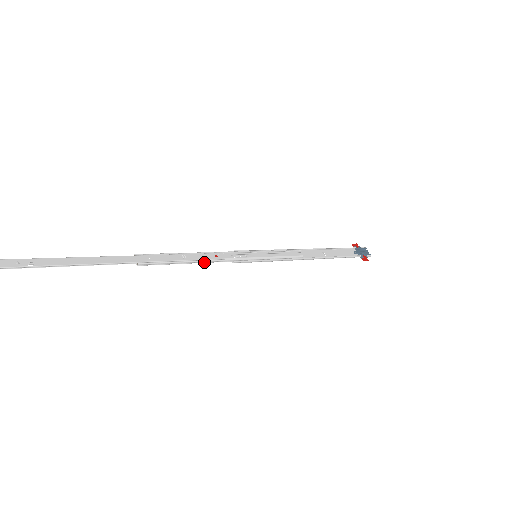
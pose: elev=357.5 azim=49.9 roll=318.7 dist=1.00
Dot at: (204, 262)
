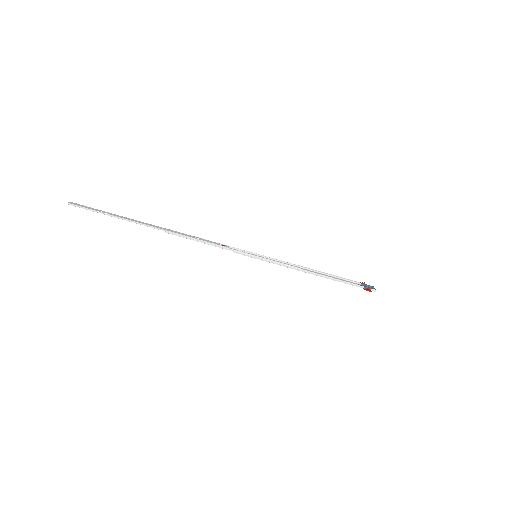
Dot at: (212, 245)
